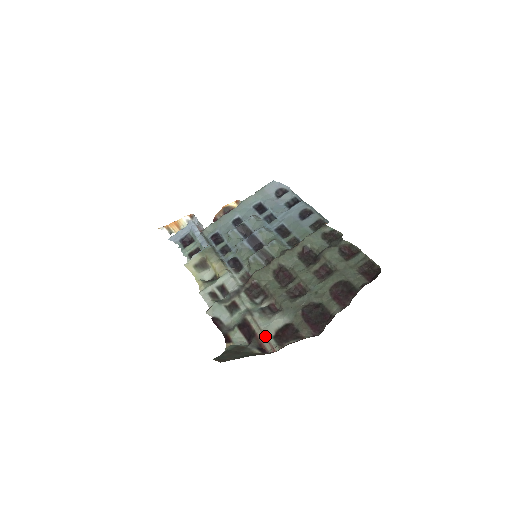
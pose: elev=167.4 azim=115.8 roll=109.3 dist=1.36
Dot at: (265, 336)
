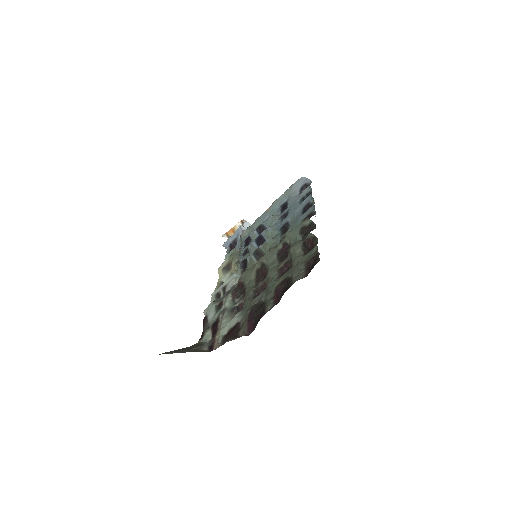
Dot at: (218, 334)
